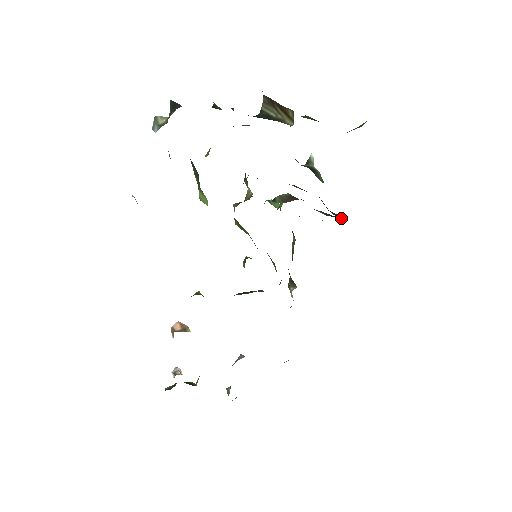
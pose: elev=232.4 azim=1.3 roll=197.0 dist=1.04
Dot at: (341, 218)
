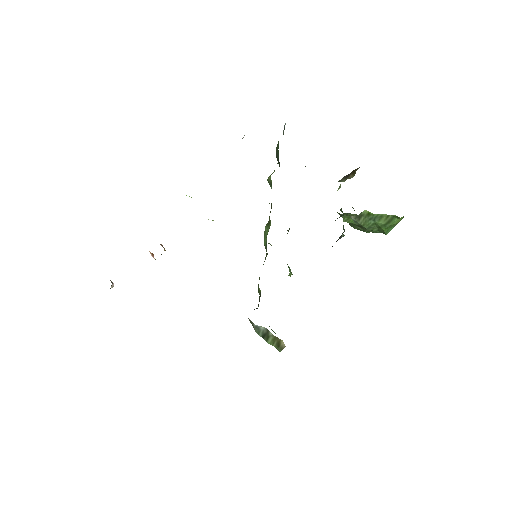
Dot at: occluded
